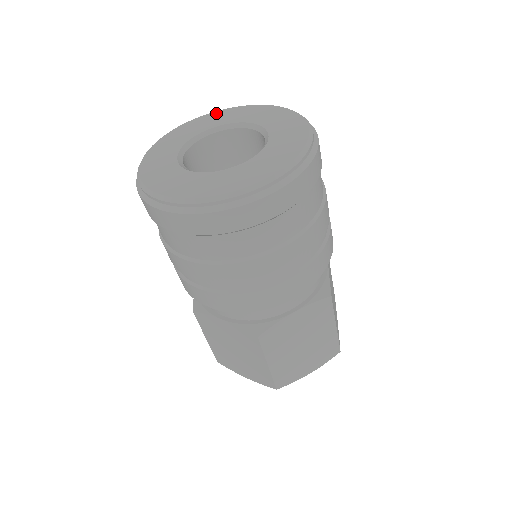
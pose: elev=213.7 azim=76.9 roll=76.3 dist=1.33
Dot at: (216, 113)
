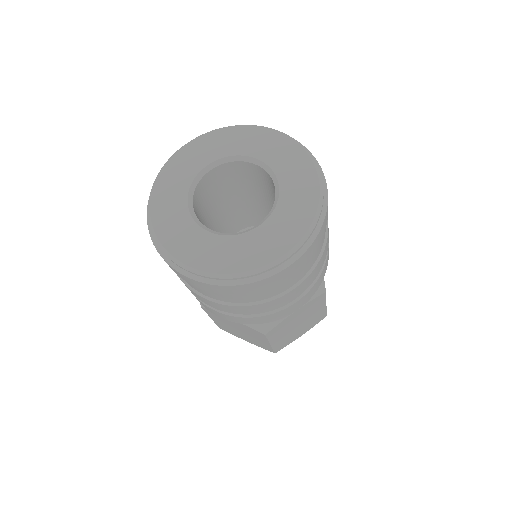
Dot at: (214, 134)
